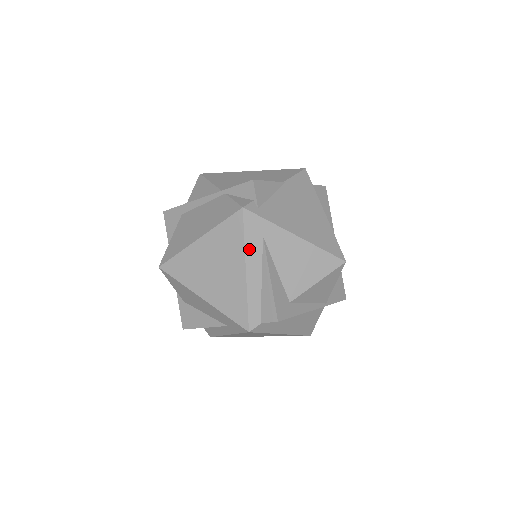
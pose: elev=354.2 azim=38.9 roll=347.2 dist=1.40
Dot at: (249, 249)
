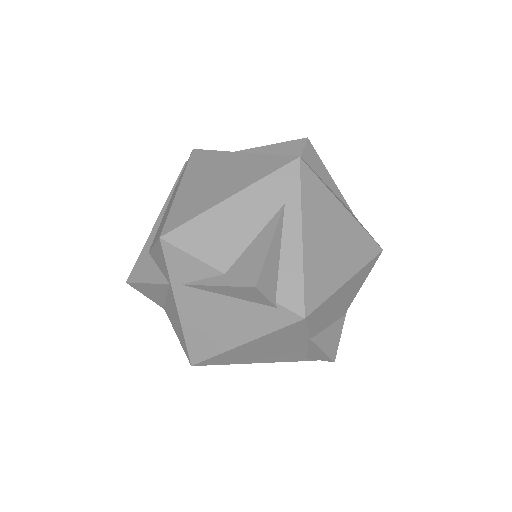
Dot at: occluded
